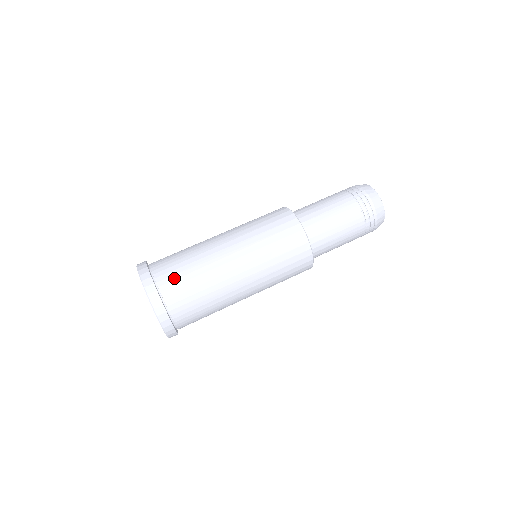
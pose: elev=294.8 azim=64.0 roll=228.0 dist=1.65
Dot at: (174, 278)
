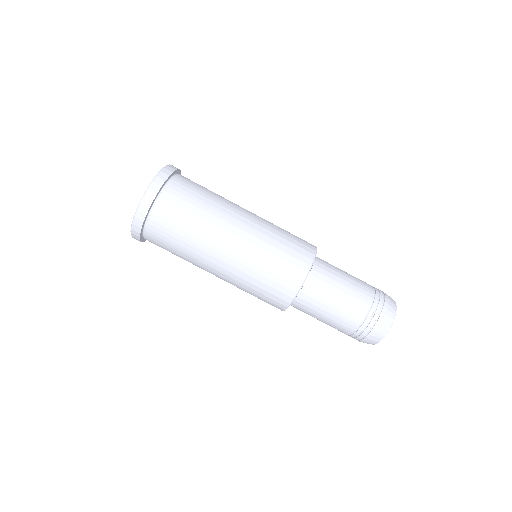
Dot at: (160, 241)
